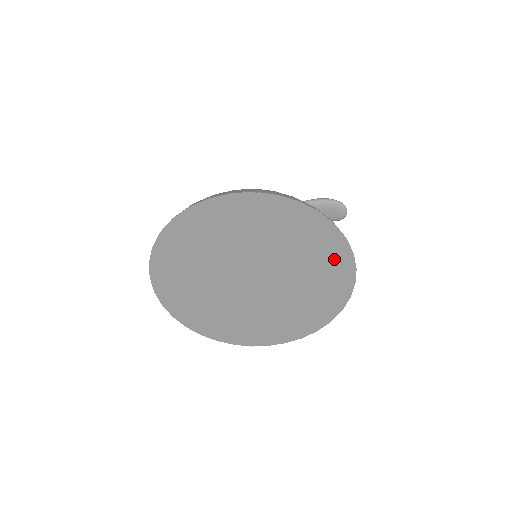
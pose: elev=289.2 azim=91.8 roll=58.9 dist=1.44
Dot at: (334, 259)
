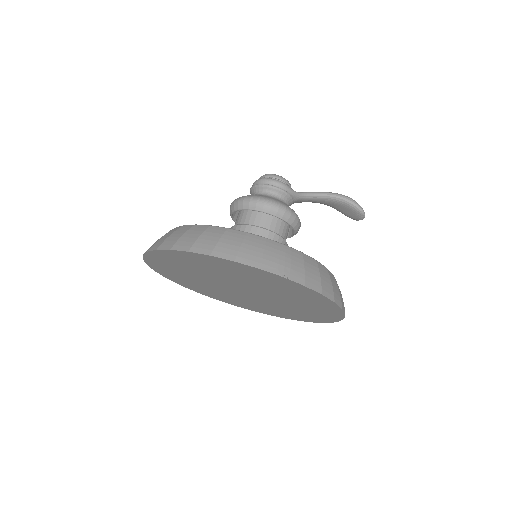
Dot at: (325, 313)
